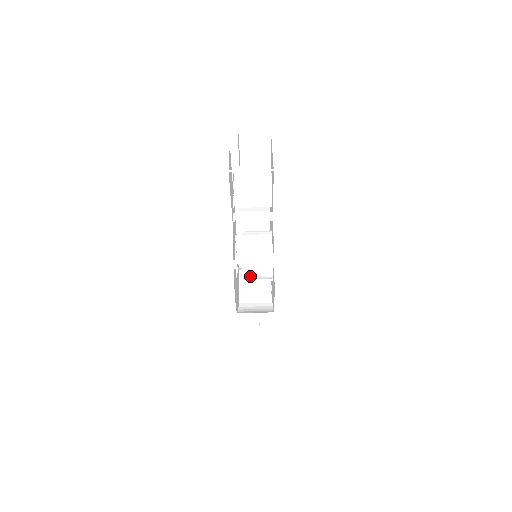
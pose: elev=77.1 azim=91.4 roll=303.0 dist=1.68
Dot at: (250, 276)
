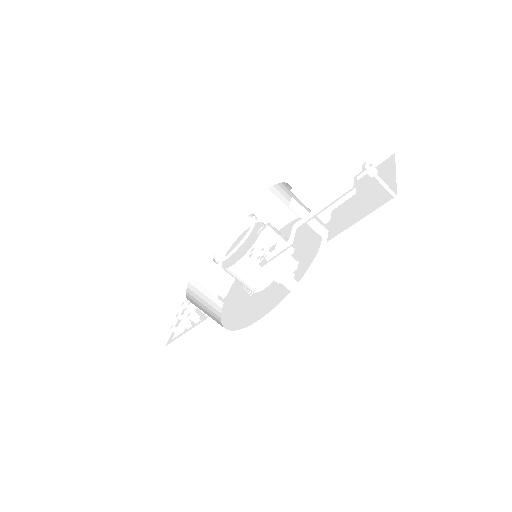
Dot at: (237, 273)
